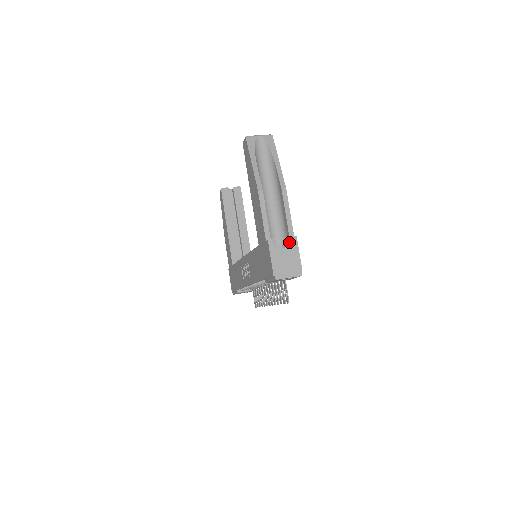
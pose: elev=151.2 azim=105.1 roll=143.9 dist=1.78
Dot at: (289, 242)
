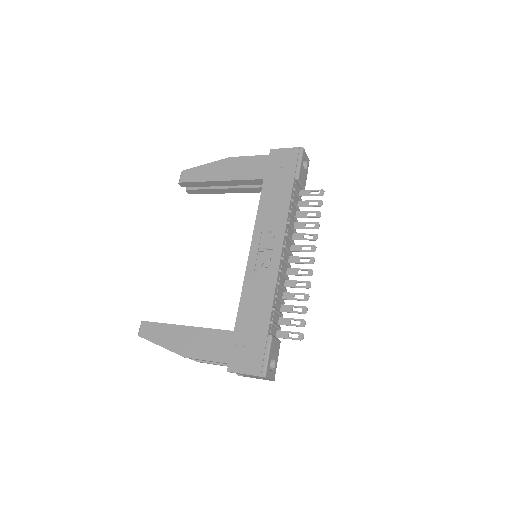
Dot at: occluded
